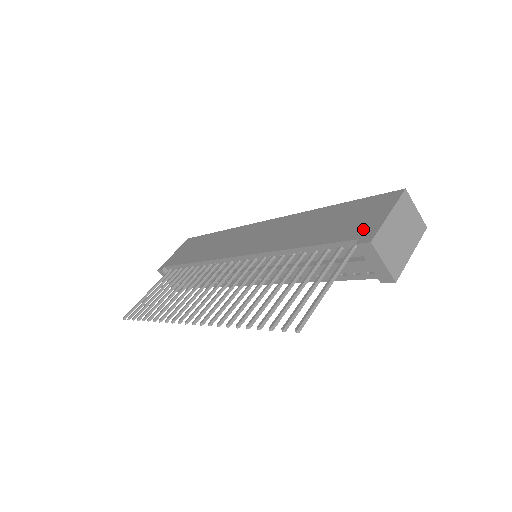
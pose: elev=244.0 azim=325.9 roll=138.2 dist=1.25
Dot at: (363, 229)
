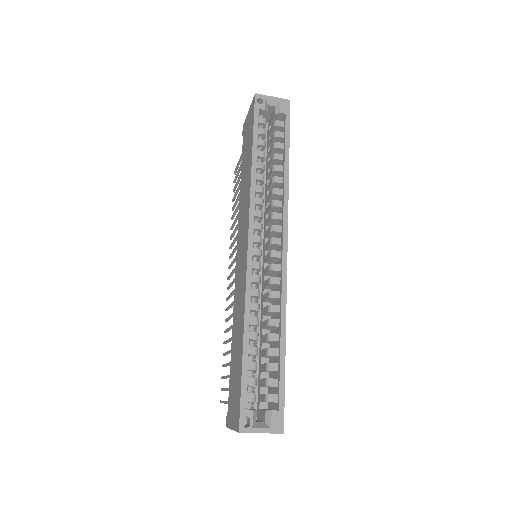
Dot at: (229, 411)
